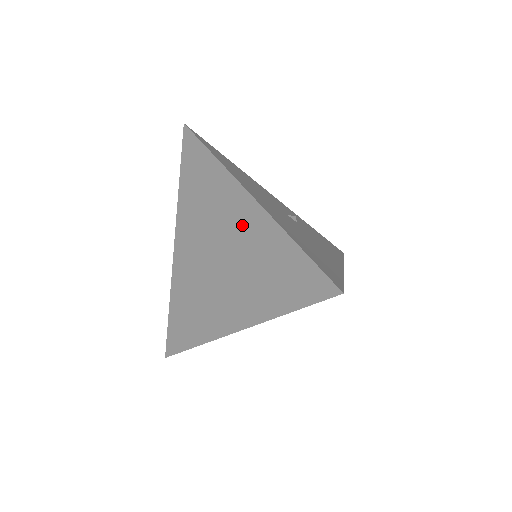
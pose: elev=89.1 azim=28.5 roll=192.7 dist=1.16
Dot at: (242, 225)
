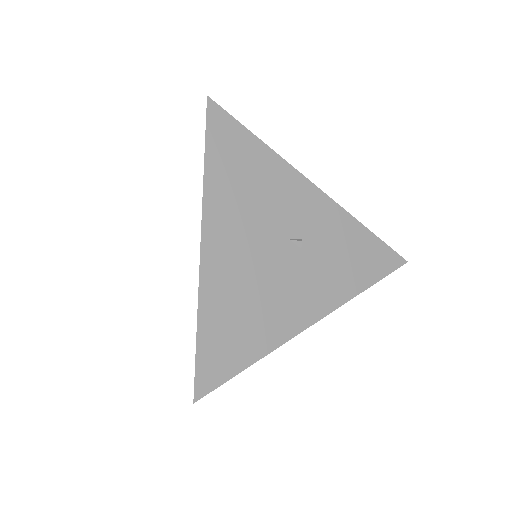
Dot at: occluded
